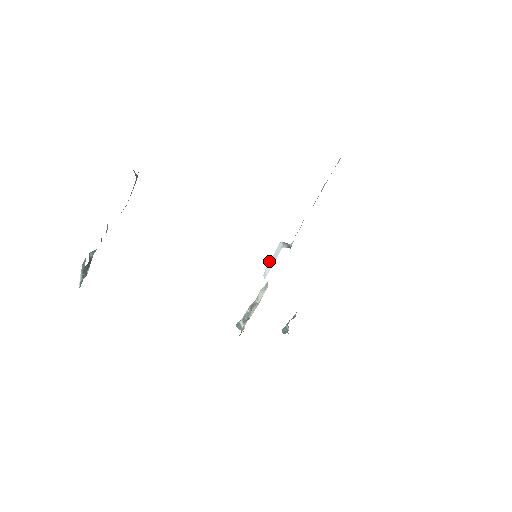
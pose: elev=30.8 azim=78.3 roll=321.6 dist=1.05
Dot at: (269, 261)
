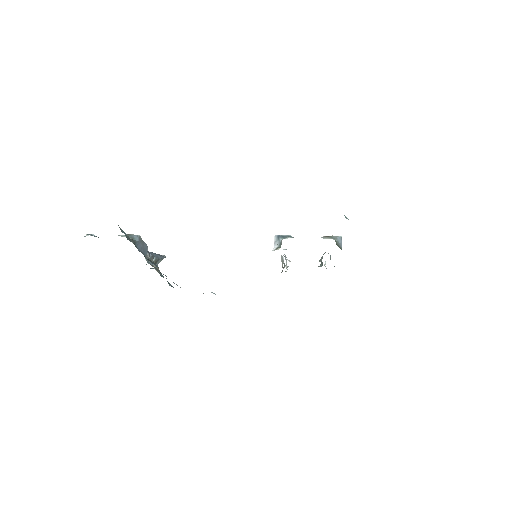
Dot at: occluded
